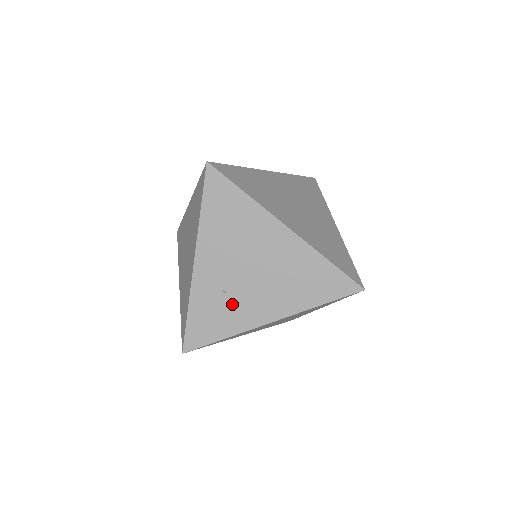
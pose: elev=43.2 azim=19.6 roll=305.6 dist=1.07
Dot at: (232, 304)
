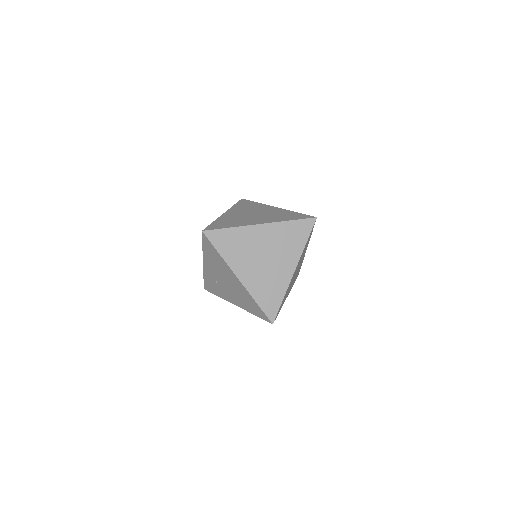
Dot at: (220, 288)
